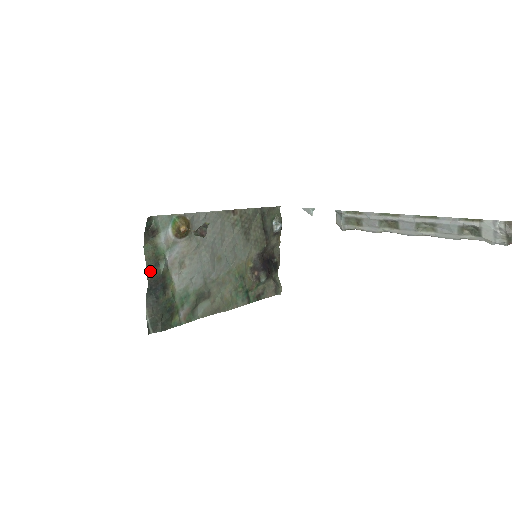
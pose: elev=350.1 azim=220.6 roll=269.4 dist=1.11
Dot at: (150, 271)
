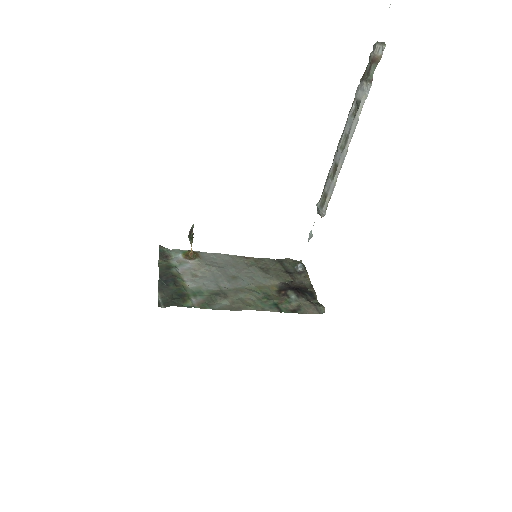
Dot at: (161, 271)
